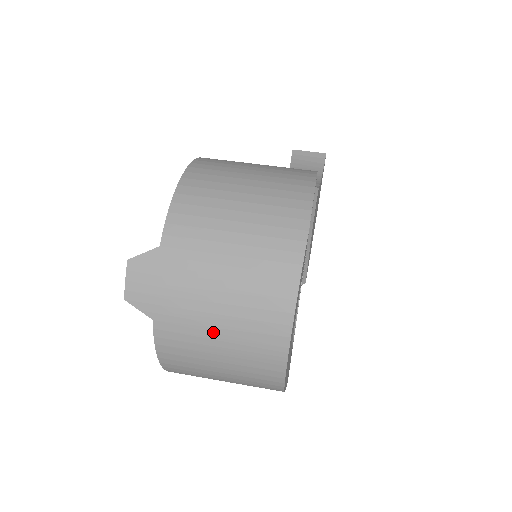
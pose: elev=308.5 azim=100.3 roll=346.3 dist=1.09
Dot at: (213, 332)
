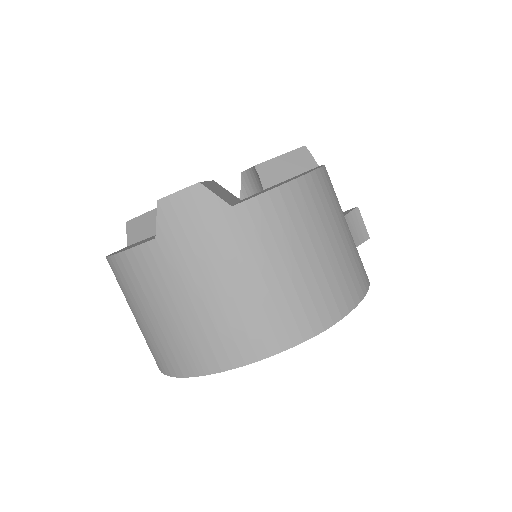
Dot at: (181, 301)
